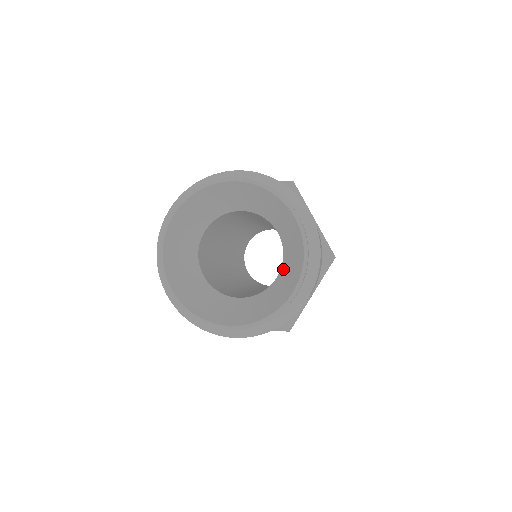
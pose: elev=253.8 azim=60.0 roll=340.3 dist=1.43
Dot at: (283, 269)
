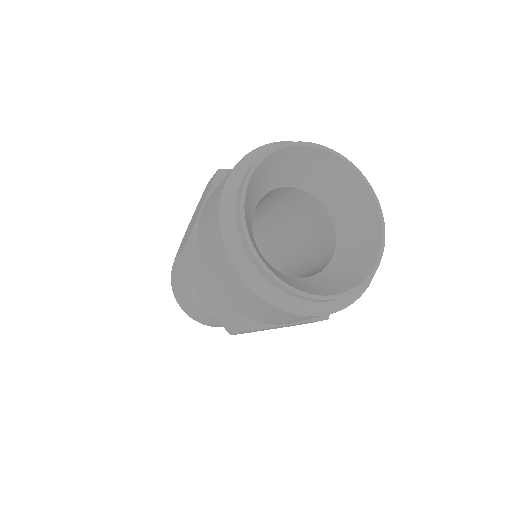
Dot at: (342, 241)
